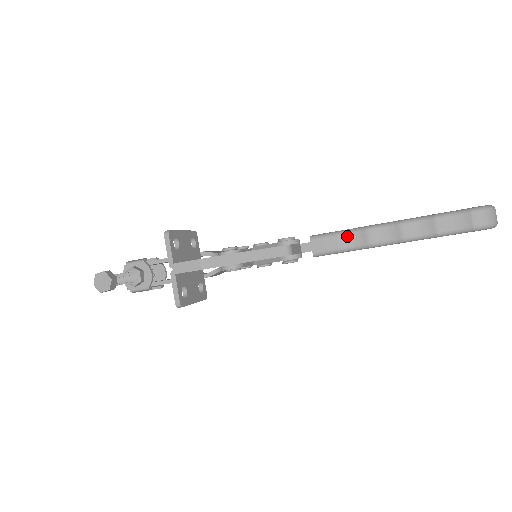
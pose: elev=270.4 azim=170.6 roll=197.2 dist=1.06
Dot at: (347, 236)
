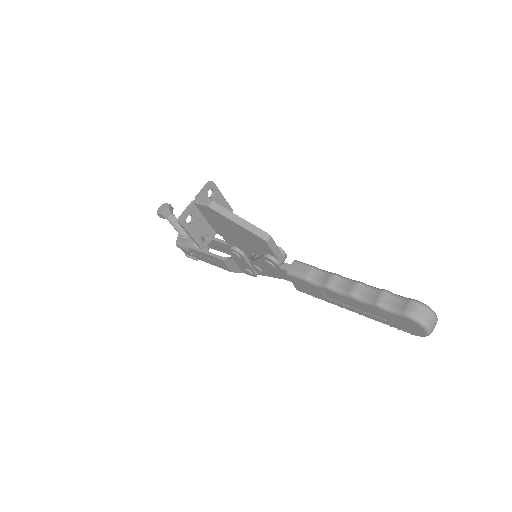
Dot at: (317, 272)
